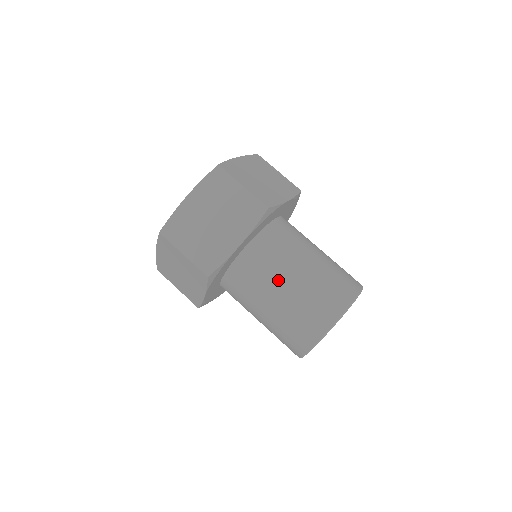
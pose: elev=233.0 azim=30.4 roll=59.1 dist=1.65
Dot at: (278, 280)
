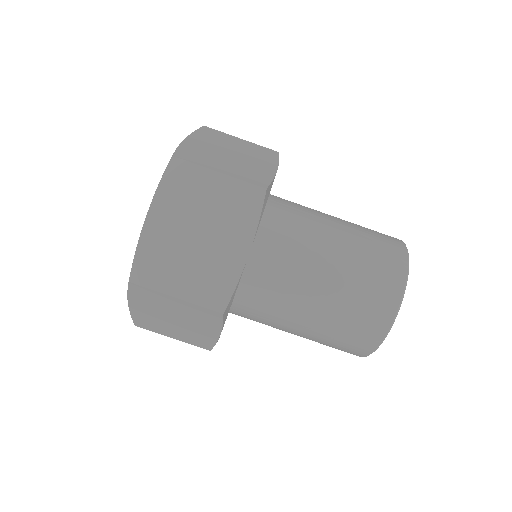
Dot at: (310, 277)
